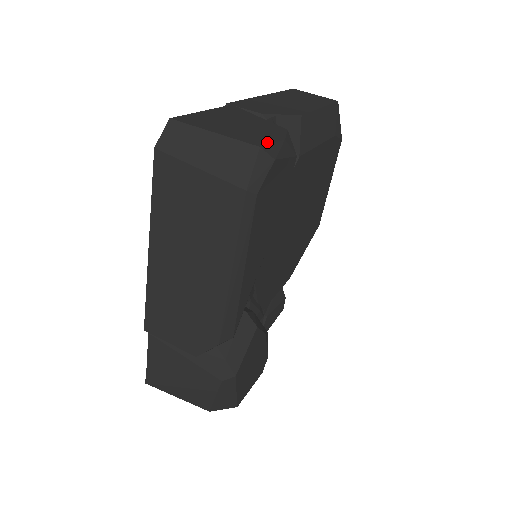
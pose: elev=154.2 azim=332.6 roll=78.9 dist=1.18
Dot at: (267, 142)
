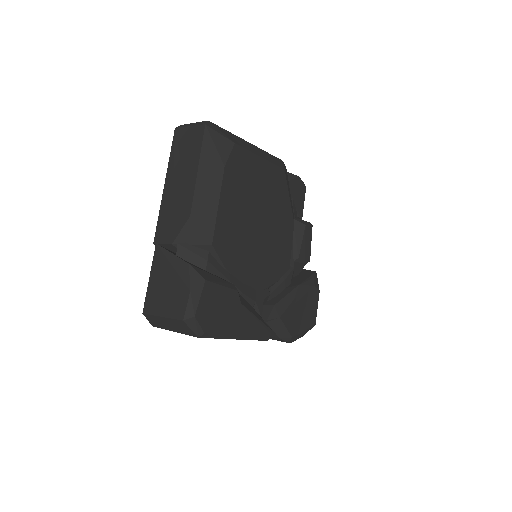
Dot at: (184, 308)
